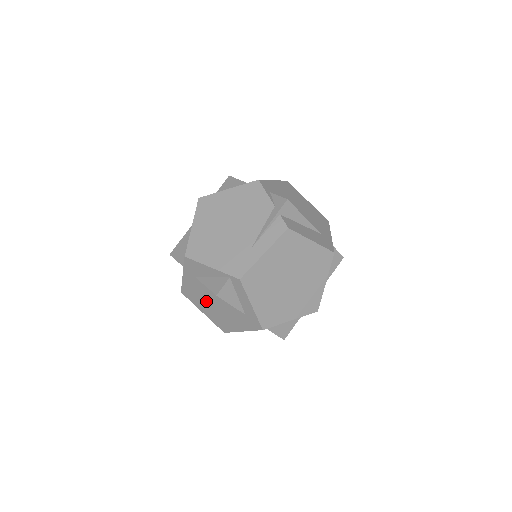
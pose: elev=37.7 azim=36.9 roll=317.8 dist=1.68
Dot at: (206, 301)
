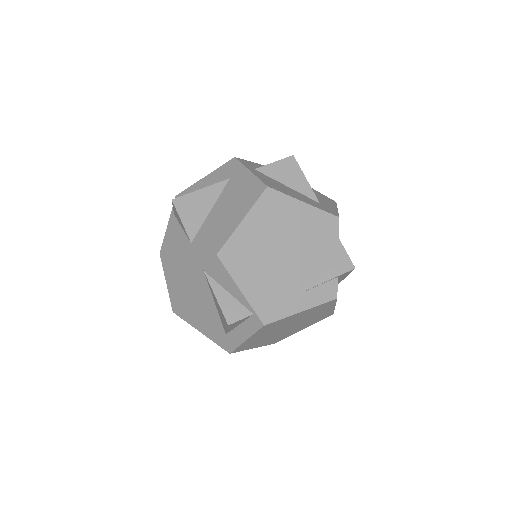
Dot at: (187, 287)
